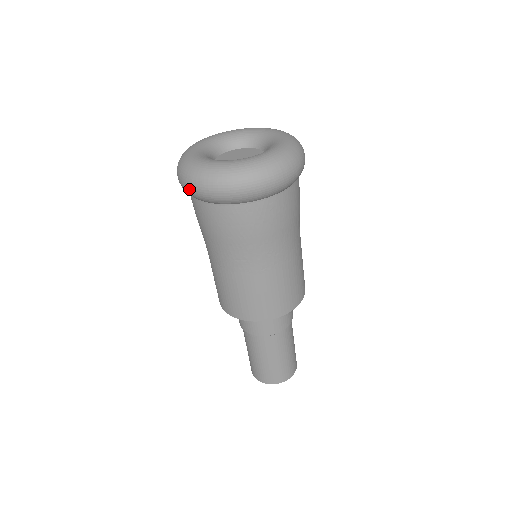
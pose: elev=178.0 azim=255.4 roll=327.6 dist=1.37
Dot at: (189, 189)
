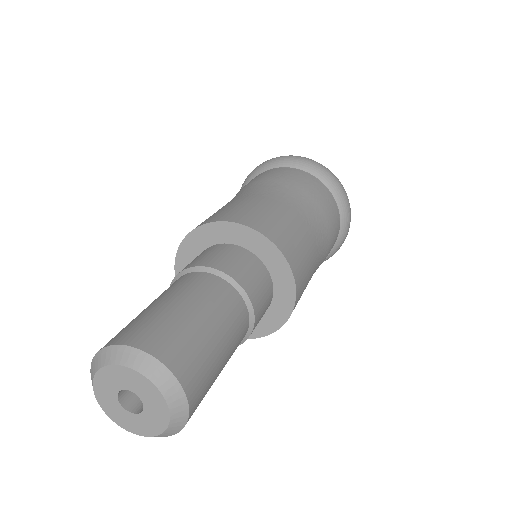
Dot at: occluded
